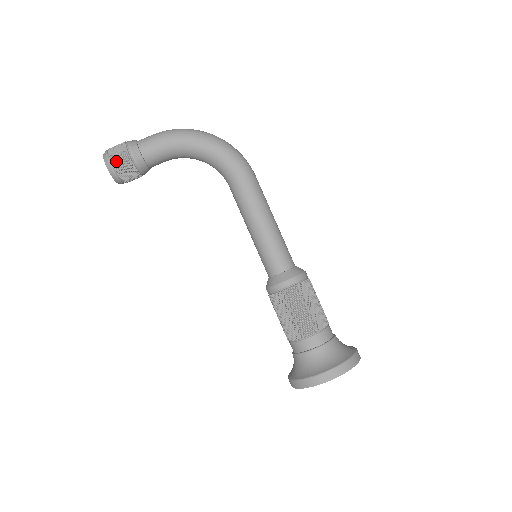
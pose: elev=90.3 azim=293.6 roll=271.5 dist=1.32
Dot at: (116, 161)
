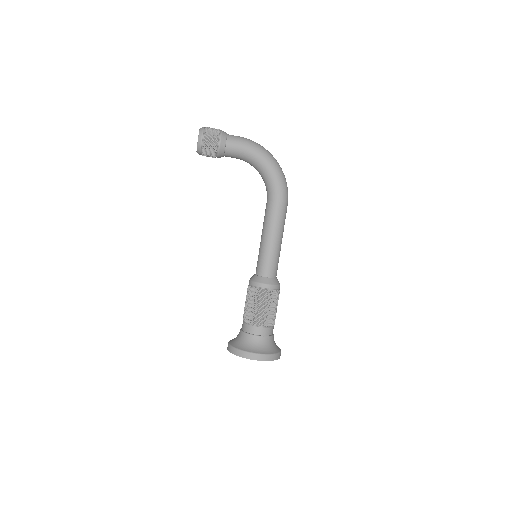
Dot at: (207, 140)
